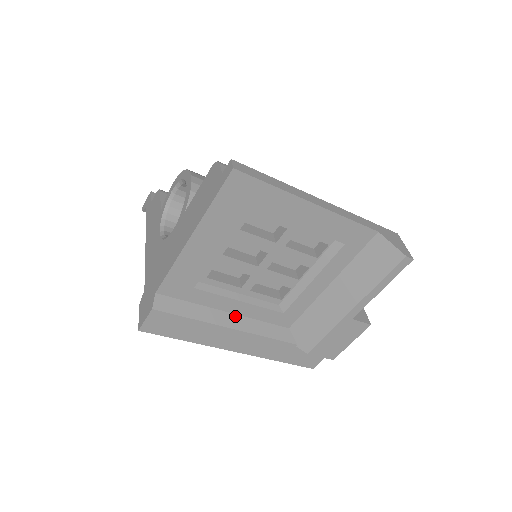
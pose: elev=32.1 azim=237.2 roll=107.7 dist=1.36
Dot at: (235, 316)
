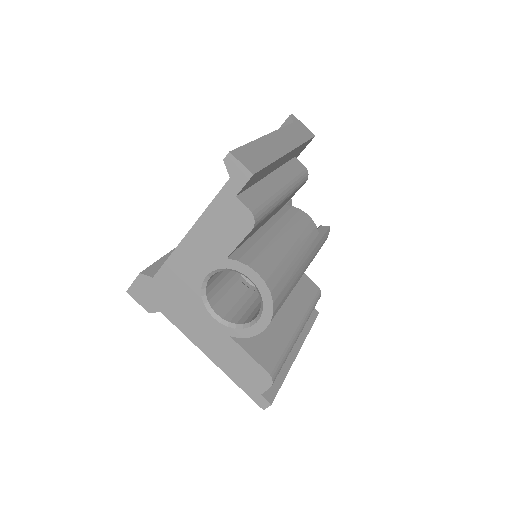
Dot at: occluded
